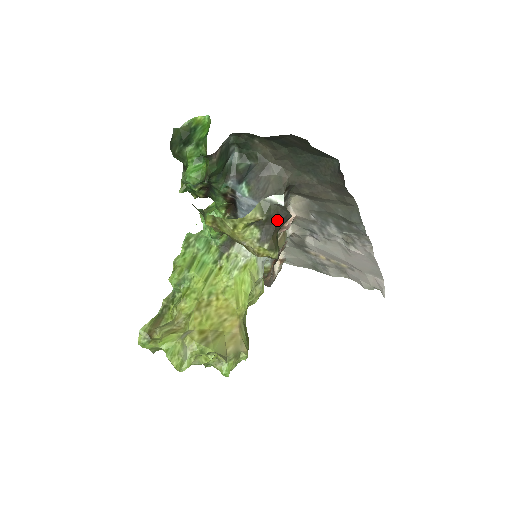
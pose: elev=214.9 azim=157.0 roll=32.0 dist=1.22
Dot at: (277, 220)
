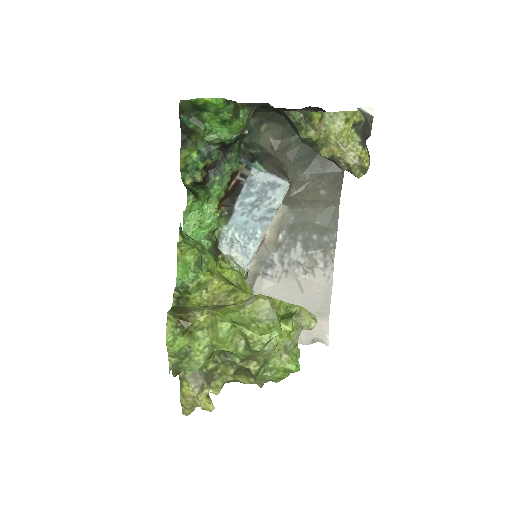
Dot at: (366, 132)
